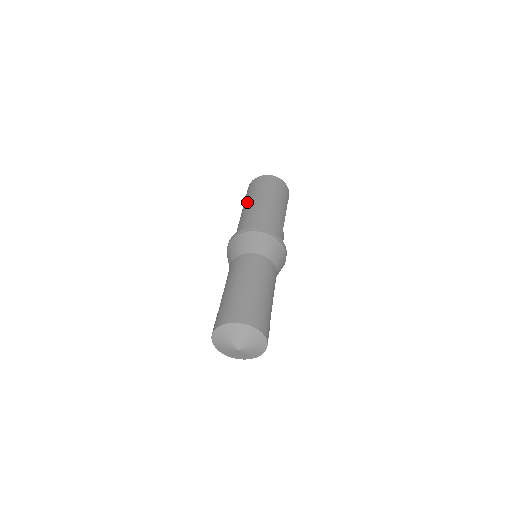
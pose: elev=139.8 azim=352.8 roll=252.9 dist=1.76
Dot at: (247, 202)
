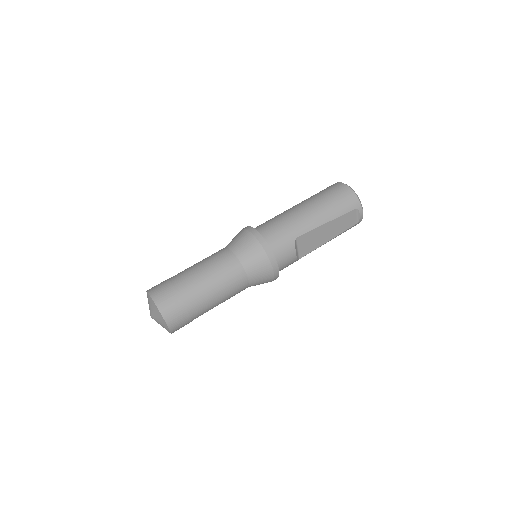
Dot at: occluded
